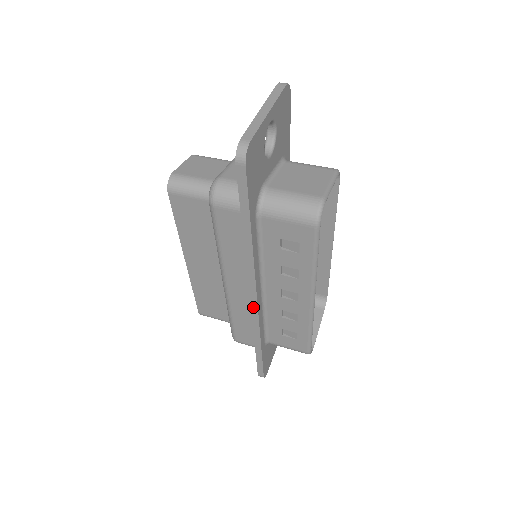
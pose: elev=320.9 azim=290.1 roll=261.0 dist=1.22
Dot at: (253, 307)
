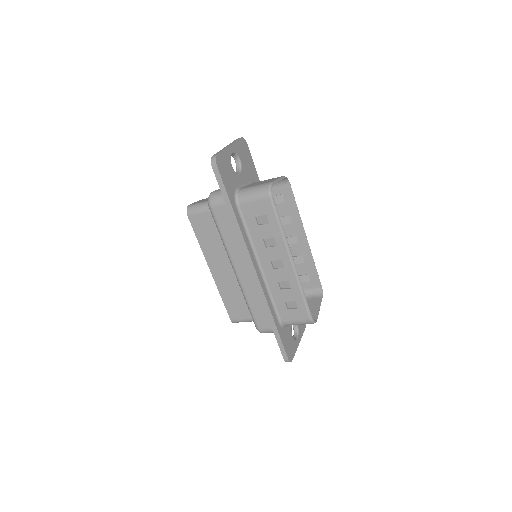
Dot at: (256, 281)
